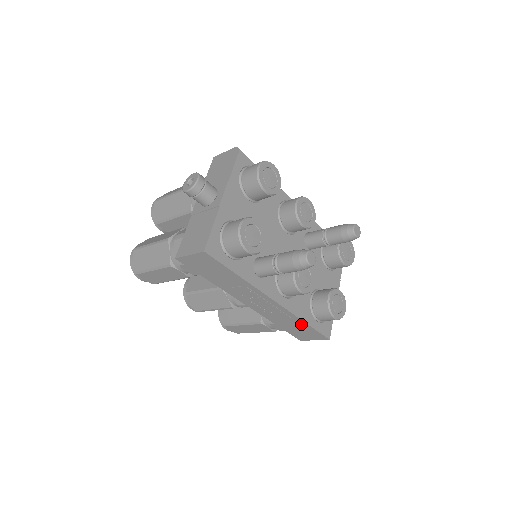
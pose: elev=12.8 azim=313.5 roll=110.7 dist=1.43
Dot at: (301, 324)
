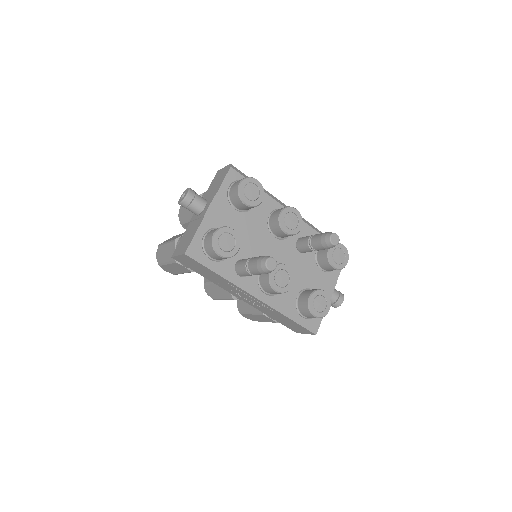
Dot at: (286, 319)
